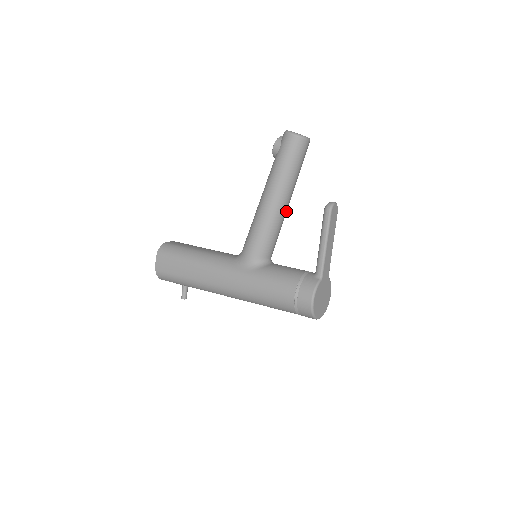
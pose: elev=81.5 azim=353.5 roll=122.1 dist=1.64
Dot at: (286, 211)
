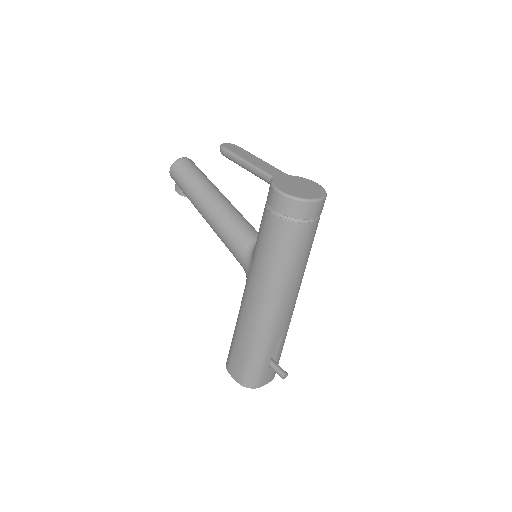
Dot at: (229, 204)
